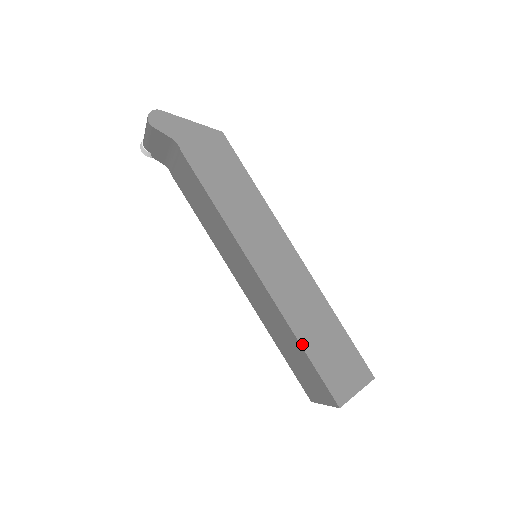
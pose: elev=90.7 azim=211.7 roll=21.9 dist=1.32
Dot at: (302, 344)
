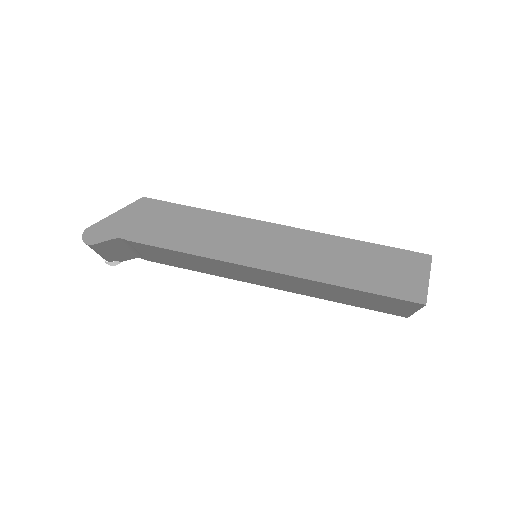
Dot at: (349, 287)
